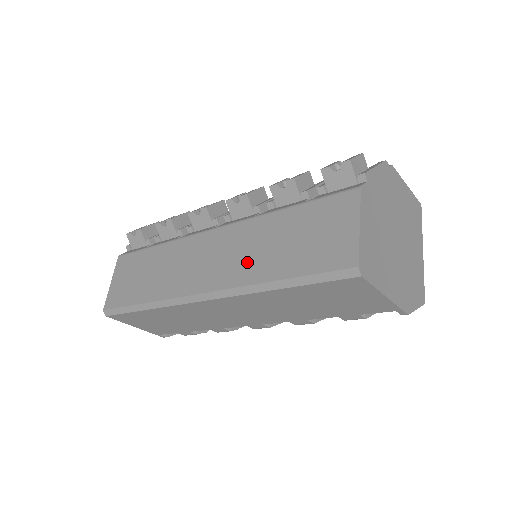
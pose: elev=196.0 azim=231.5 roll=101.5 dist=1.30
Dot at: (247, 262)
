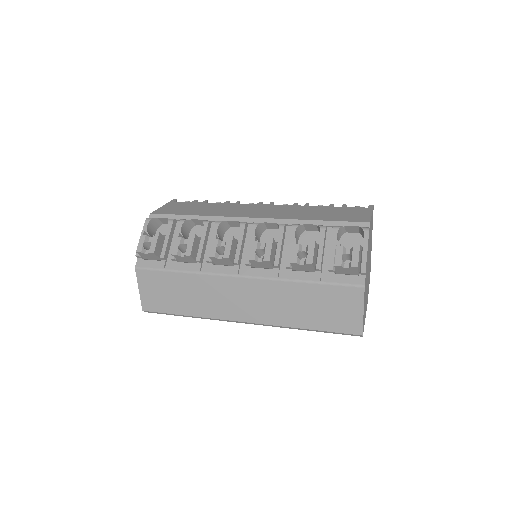
Dot at: (280, 312)
